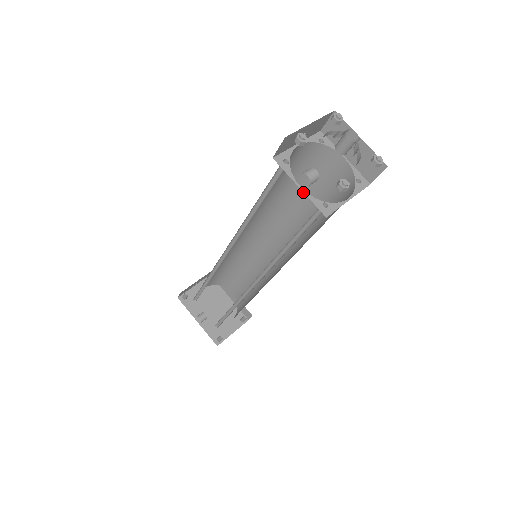
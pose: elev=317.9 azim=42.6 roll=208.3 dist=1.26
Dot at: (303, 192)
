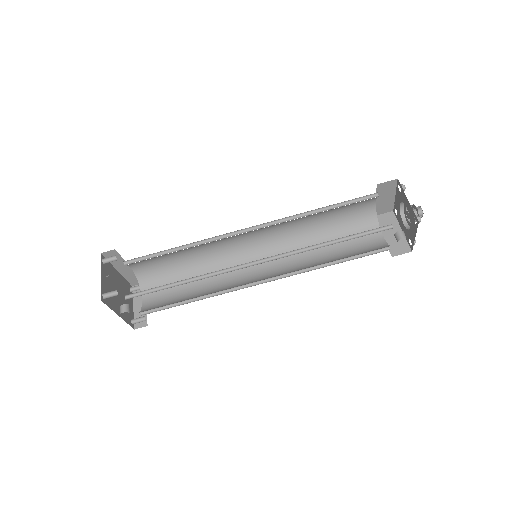
Dot at: (325, 212)
